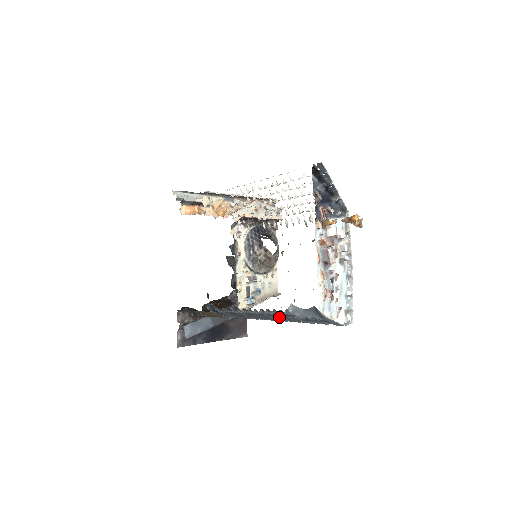
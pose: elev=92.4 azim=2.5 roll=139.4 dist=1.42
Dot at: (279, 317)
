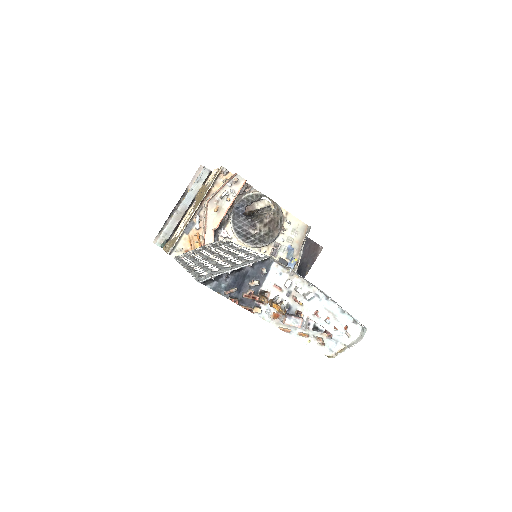
Dot at: occluded
